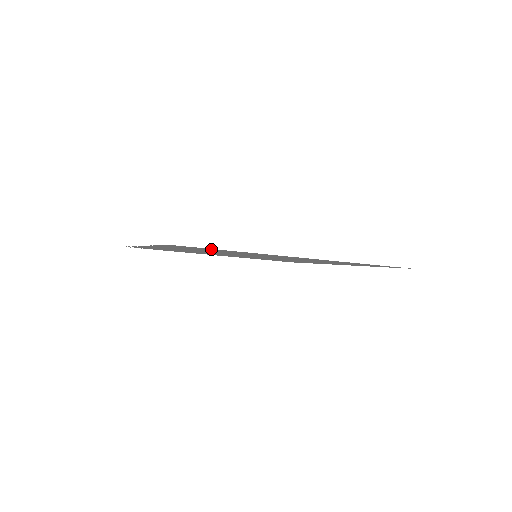
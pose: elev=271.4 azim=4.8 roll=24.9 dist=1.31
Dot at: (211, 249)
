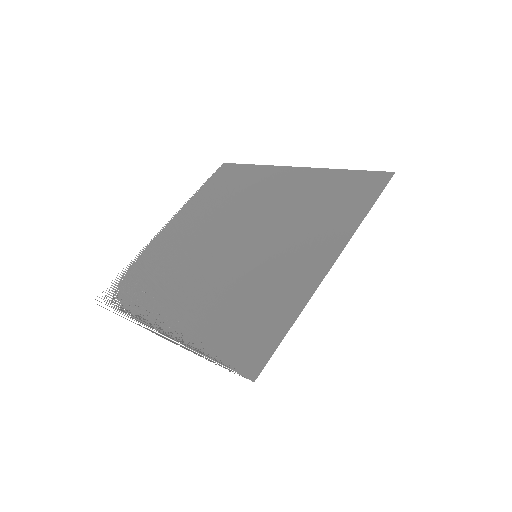
Dot at: (267, 337)
